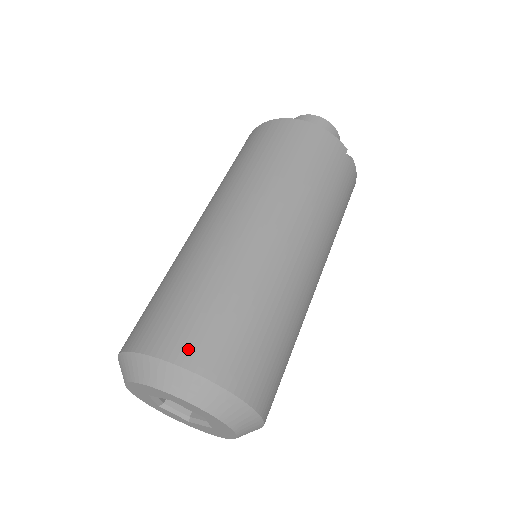
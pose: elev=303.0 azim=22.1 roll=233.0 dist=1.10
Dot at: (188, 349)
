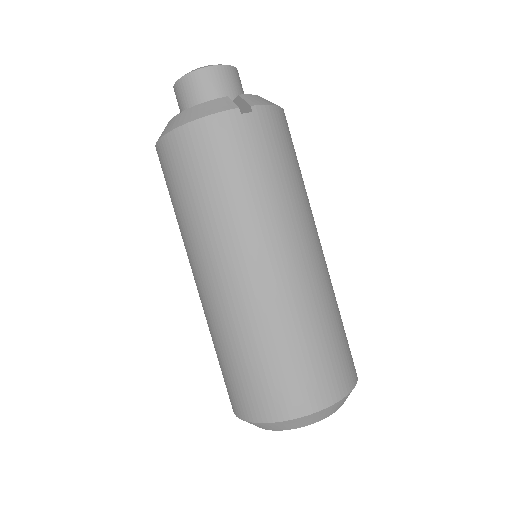
Dot at: (263, 409)
